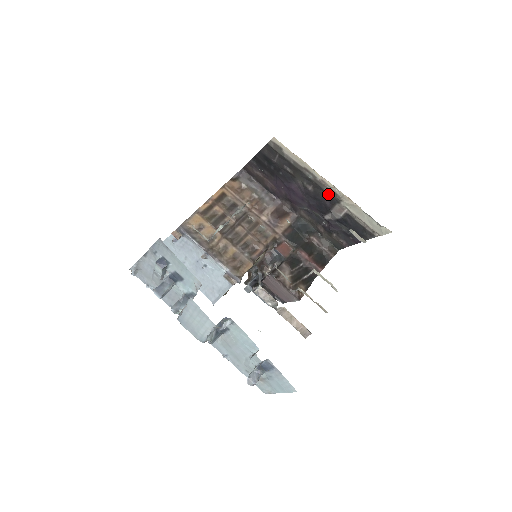
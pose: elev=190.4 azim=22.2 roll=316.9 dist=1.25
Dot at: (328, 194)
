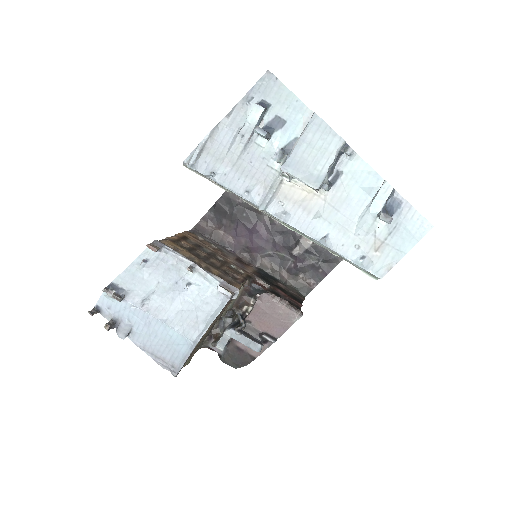
Dot at: occluded
